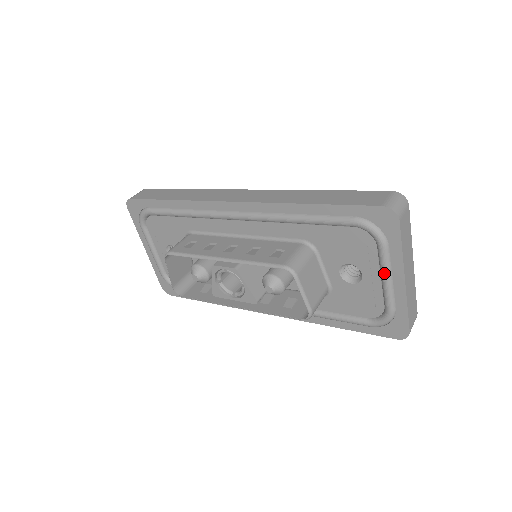
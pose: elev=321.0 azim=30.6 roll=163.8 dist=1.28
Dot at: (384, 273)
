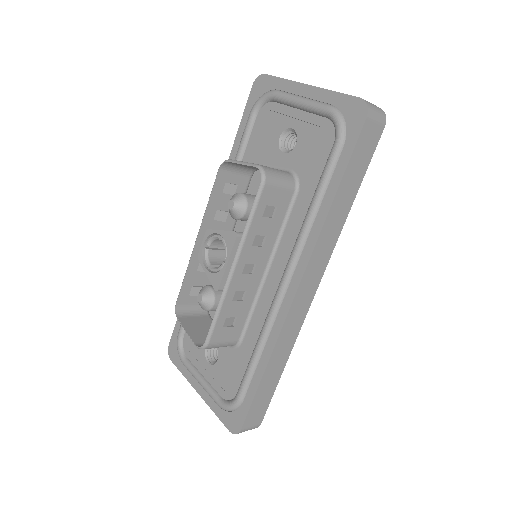
Dot at: (292, 101)
